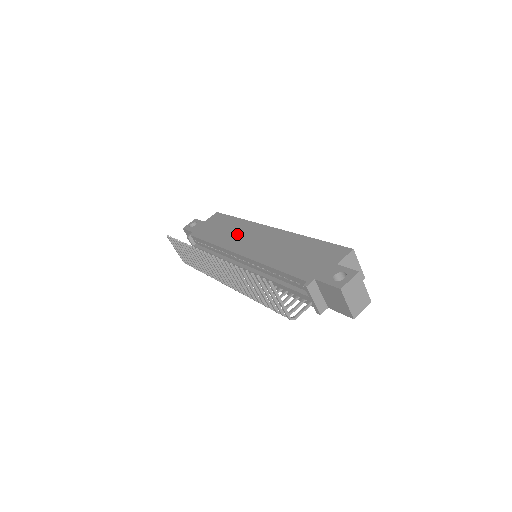
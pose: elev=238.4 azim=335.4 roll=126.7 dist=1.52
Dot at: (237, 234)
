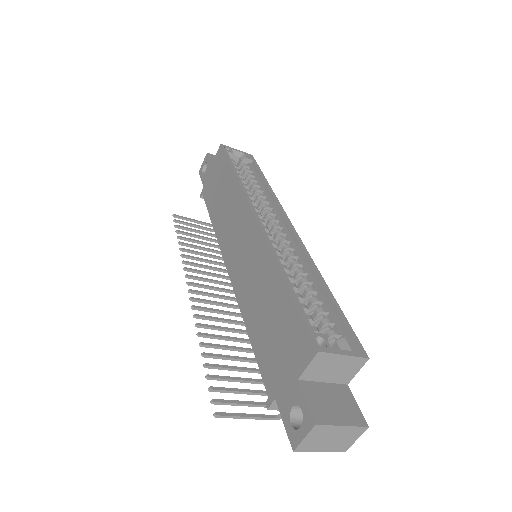
Dot at: (229, 218)
